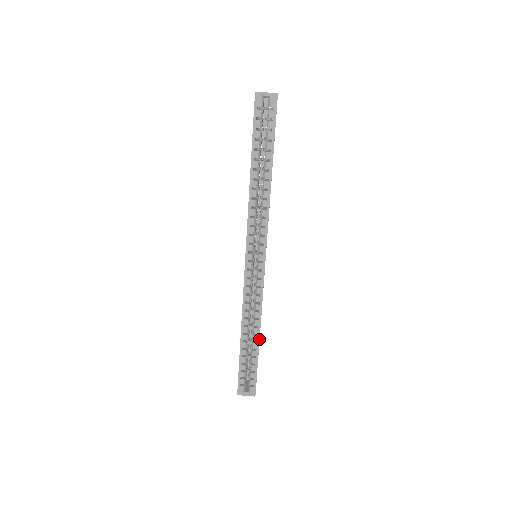
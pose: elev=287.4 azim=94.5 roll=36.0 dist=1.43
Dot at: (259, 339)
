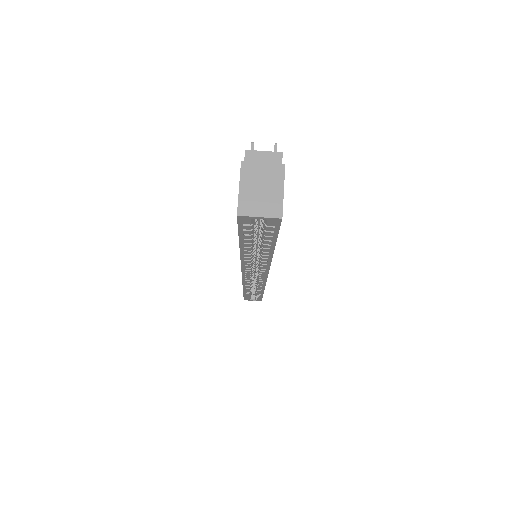
Dot at: (263, 293)
